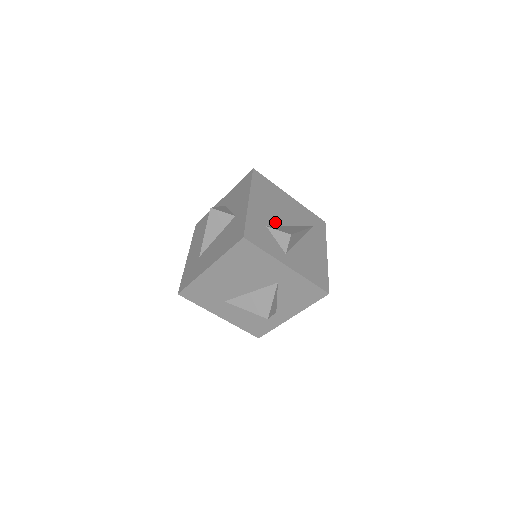
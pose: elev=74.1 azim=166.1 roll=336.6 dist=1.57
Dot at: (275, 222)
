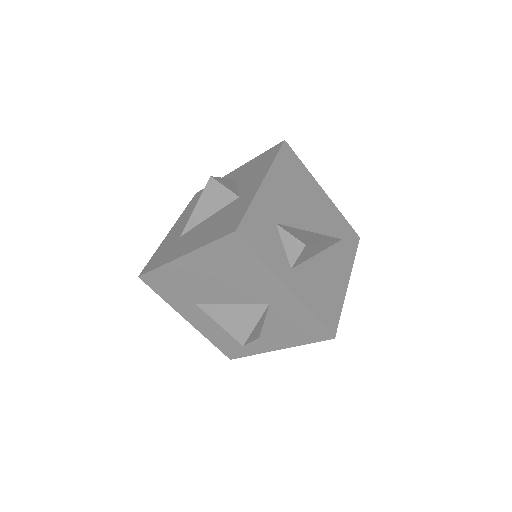
Dot at: (291, 220)
